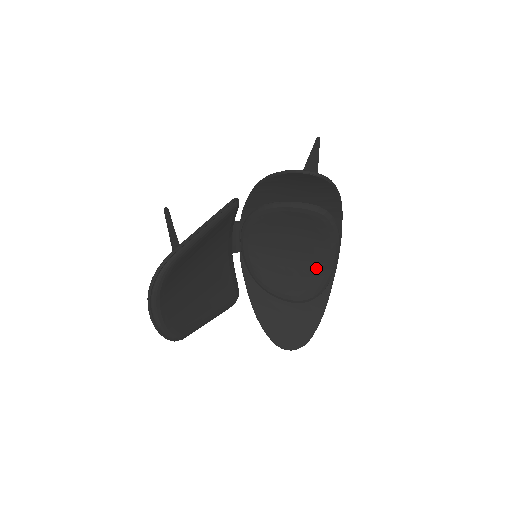
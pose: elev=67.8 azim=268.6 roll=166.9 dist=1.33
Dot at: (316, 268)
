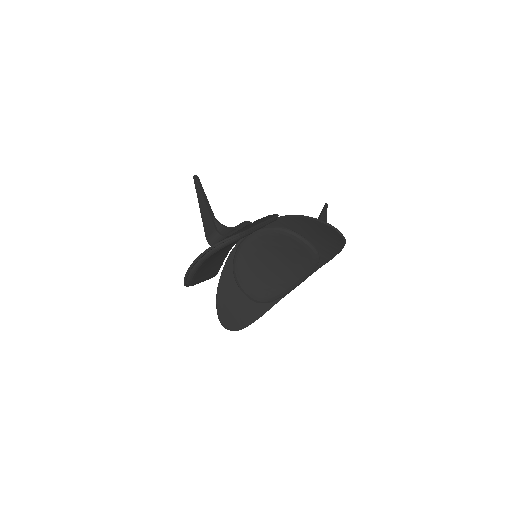
Dot at: (281, 285)
